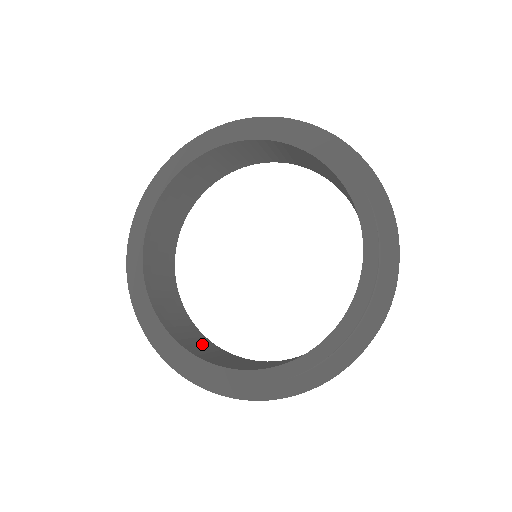
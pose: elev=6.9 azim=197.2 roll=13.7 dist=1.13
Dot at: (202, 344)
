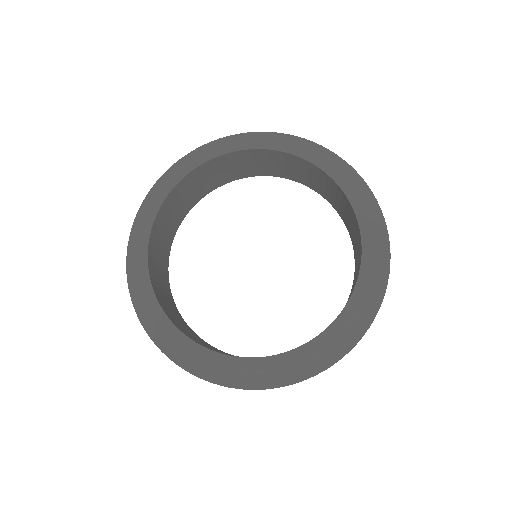
Dot at: occluded
